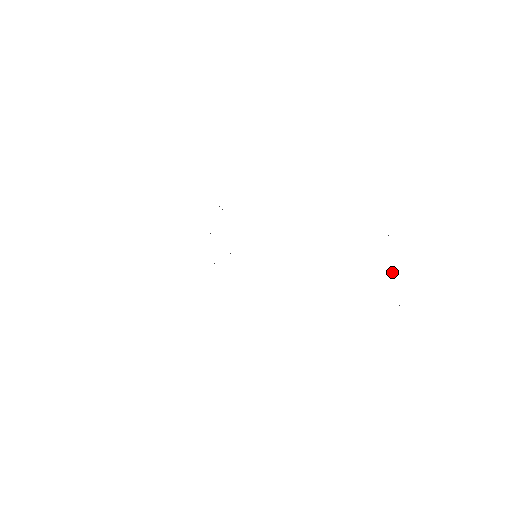
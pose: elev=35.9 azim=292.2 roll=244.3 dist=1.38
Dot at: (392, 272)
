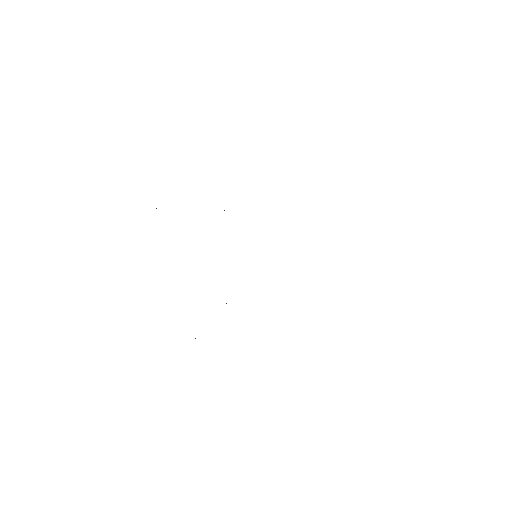
Dot at: occluded
